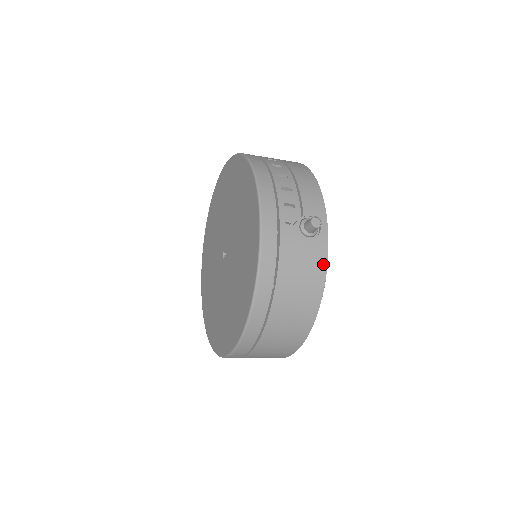
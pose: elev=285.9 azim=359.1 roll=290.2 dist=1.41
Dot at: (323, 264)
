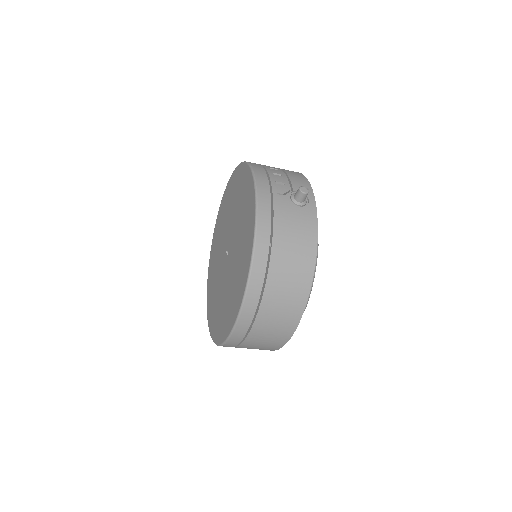
Dot at: (314, 228)
